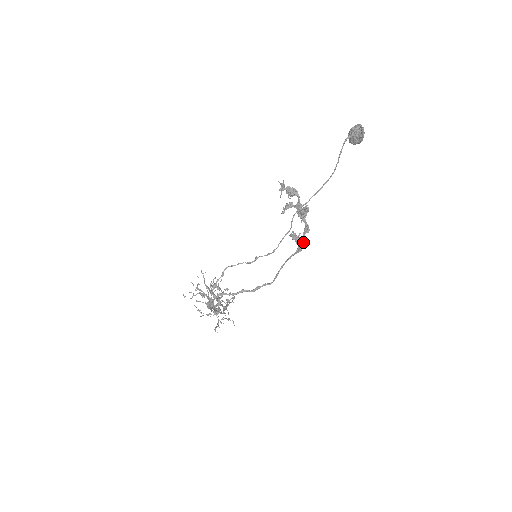
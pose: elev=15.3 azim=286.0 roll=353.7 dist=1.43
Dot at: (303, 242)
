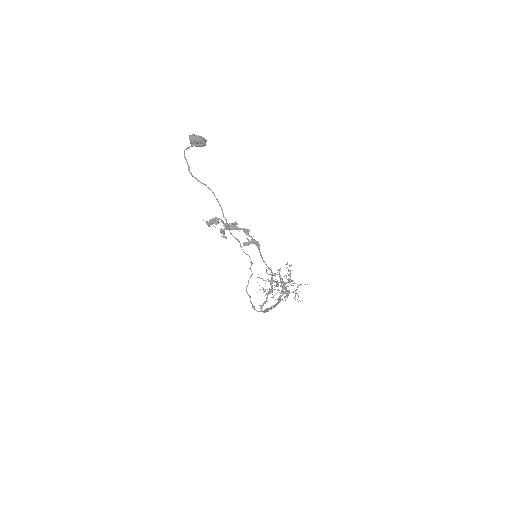
Dot at: (253, 241)
